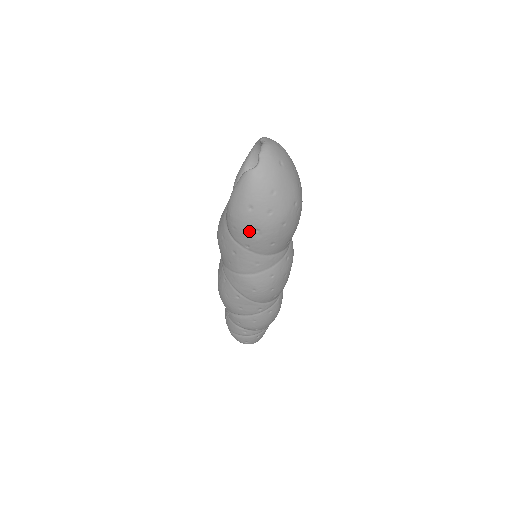
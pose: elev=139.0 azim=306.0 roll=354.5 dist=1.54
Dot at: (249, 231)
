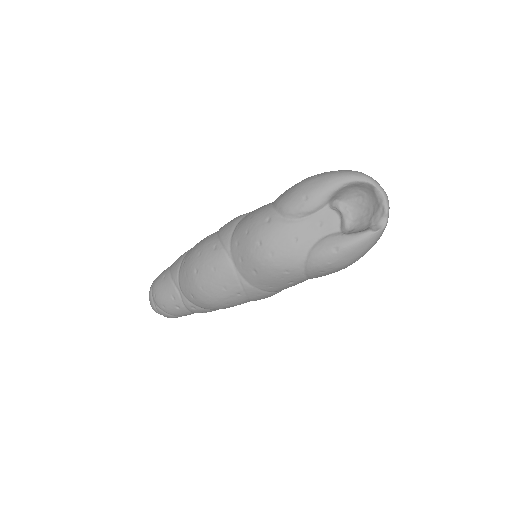
Dot at: occluded
